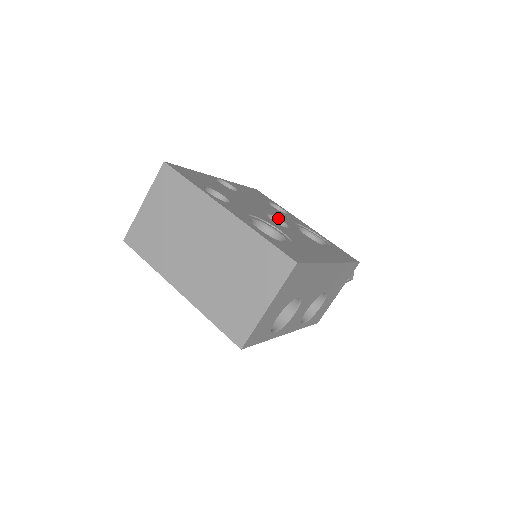
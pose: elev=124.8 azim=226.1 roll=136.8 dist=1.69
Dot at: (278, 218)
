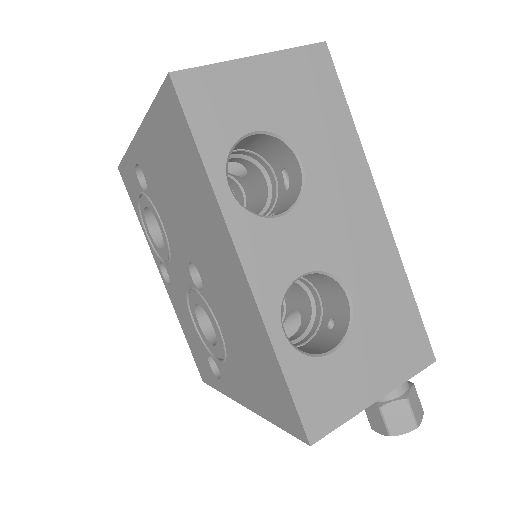
Dot at: occluded
